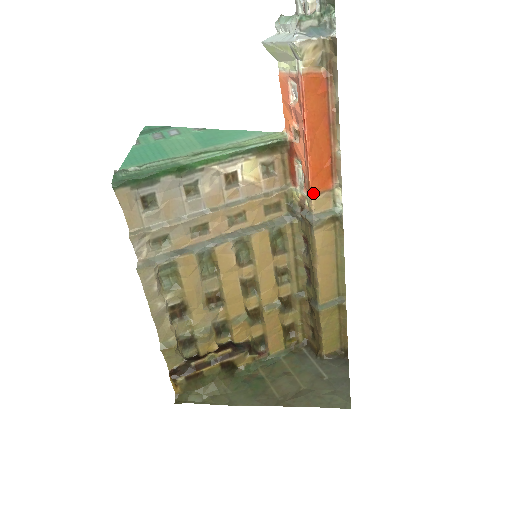
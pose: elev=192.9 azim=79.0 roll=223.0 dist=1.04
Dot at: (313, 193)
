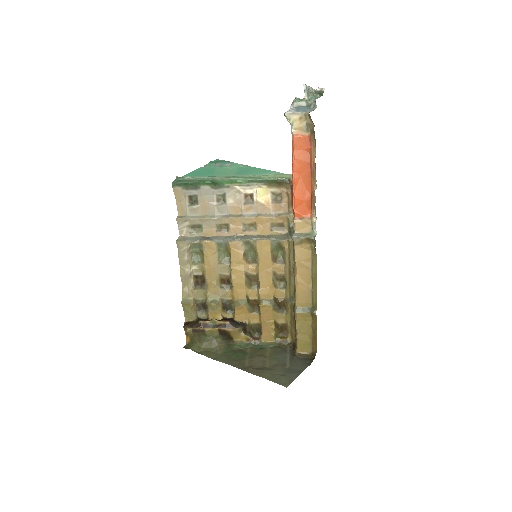
Dot at: (296, 217)
